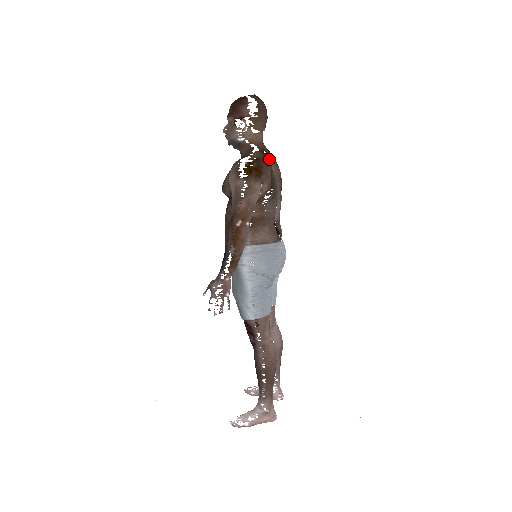
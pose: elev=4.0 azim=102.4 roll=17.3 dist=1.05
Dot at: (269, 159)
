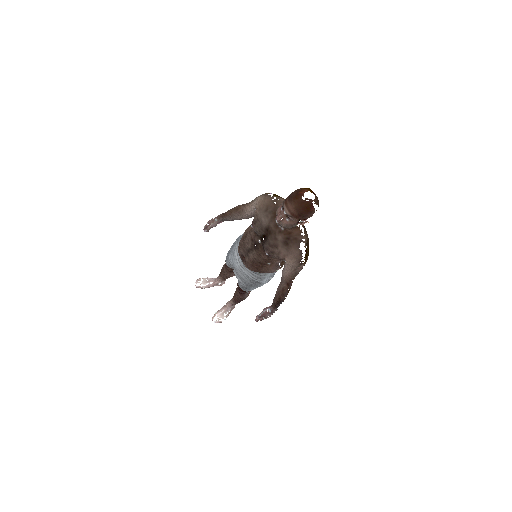
Dot at: (304, 226)
